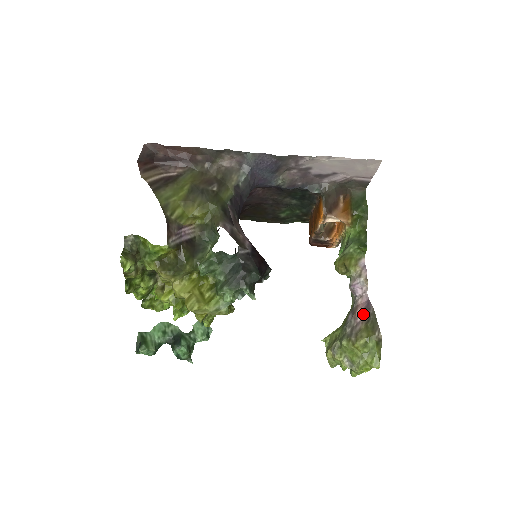
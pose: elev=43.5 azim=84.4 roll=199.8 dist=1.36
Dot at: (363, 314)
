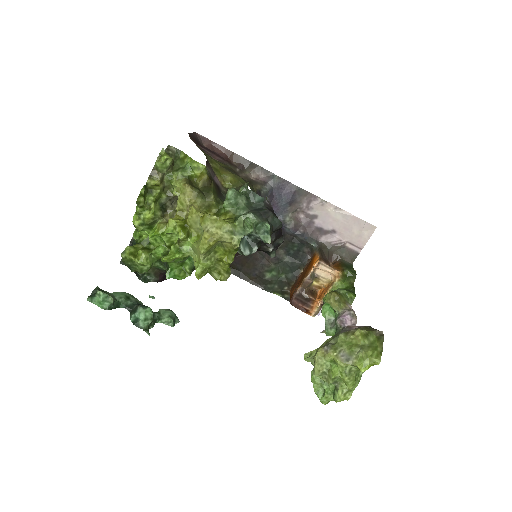
Dot at: (358, 326)
